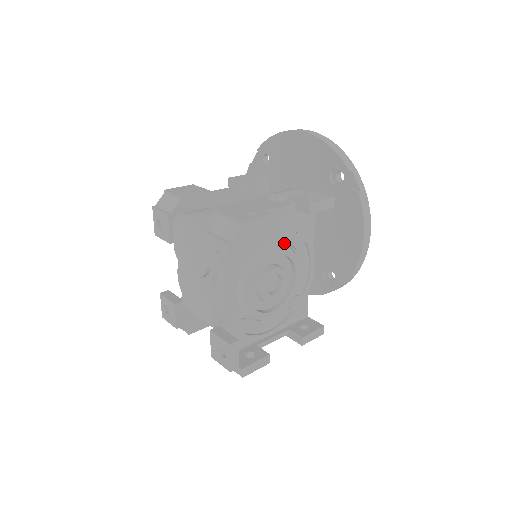
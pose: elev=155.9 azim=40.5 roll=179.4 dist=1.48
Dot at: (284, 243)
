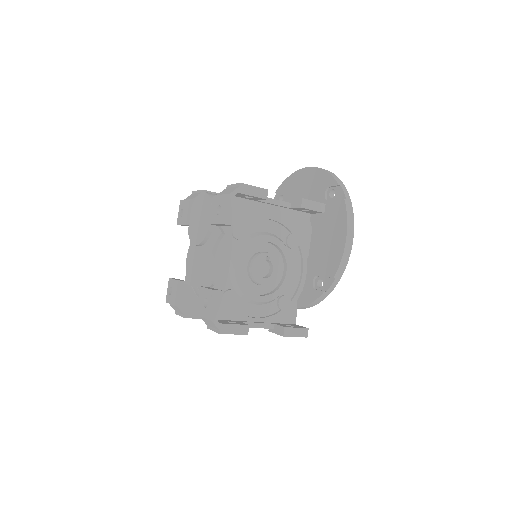
Dot at: (279, 238)
